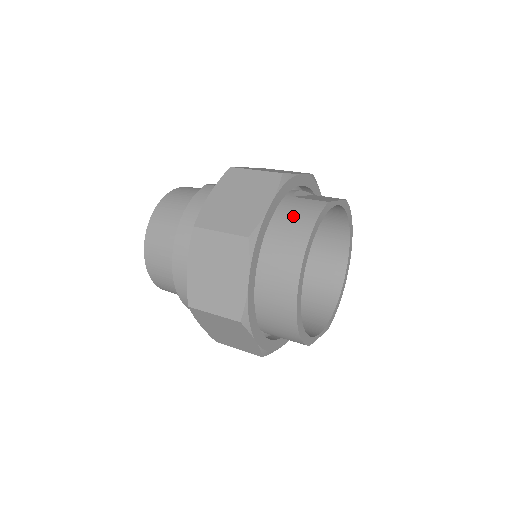
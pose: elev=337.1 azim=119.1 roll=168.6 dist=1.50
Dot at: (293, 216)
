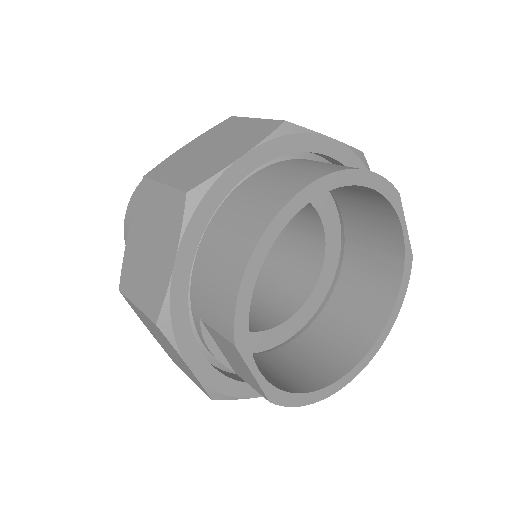
Dot at: occluded
